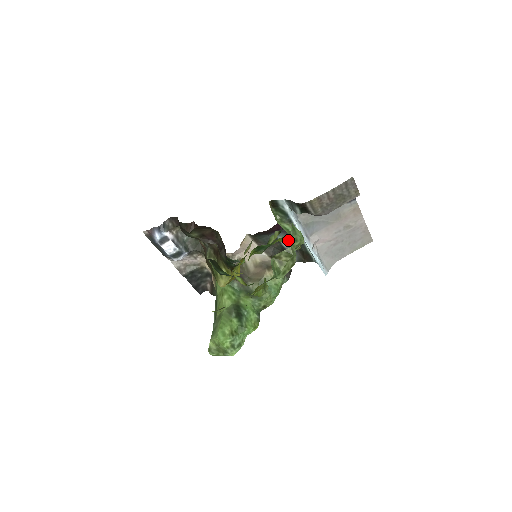
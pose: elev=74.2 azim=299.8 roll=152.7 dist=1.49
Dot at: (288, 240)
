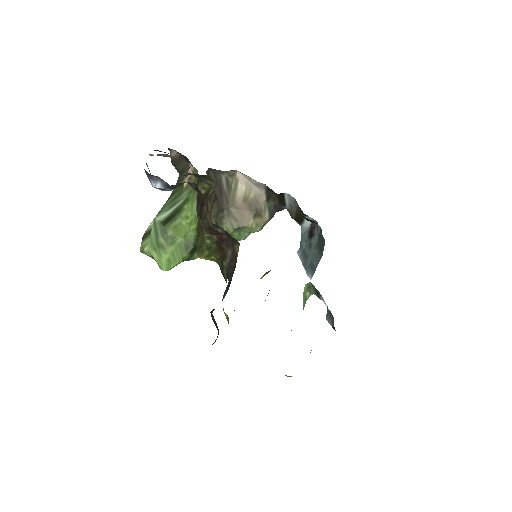
Dot at: occluded
